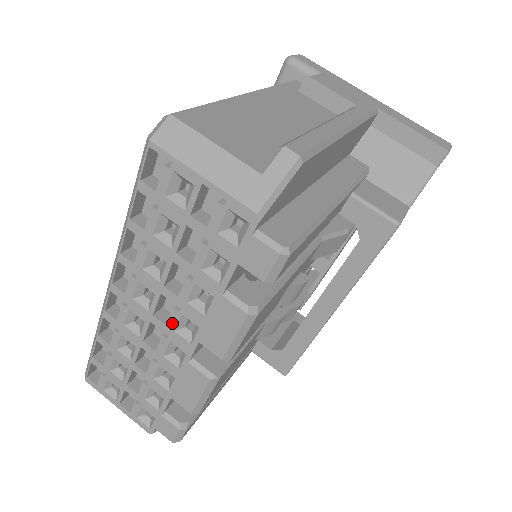
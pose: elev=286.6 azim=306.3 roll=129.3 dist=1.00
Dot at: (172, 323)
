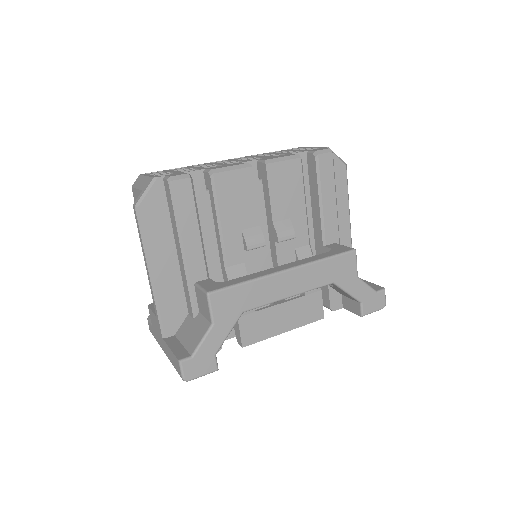
Dot at: (250, 159)
